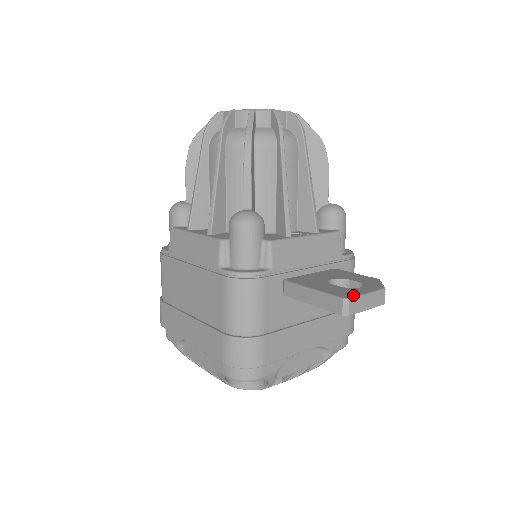
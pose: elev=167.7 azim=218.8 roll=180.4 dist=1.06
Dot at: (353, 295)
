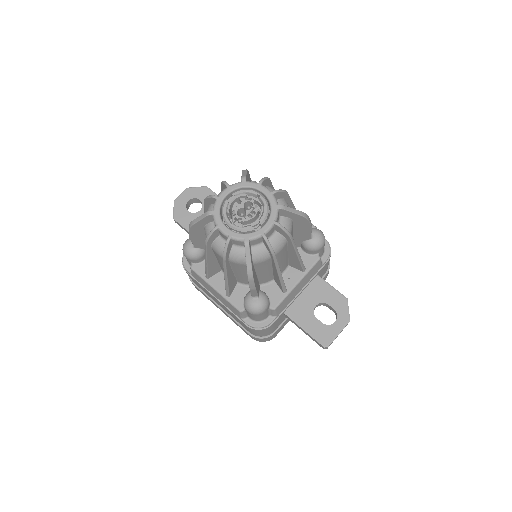
Dot at: (330, 341)
